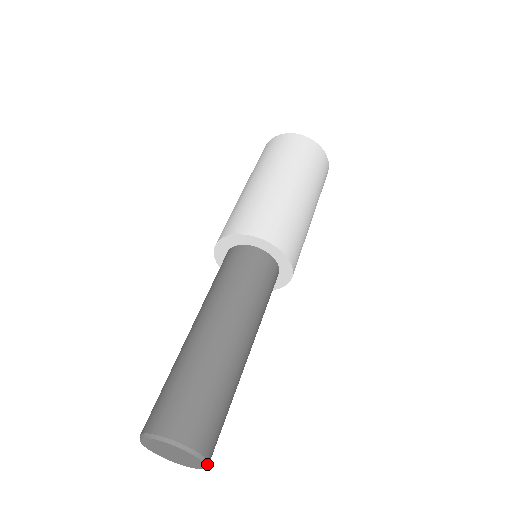
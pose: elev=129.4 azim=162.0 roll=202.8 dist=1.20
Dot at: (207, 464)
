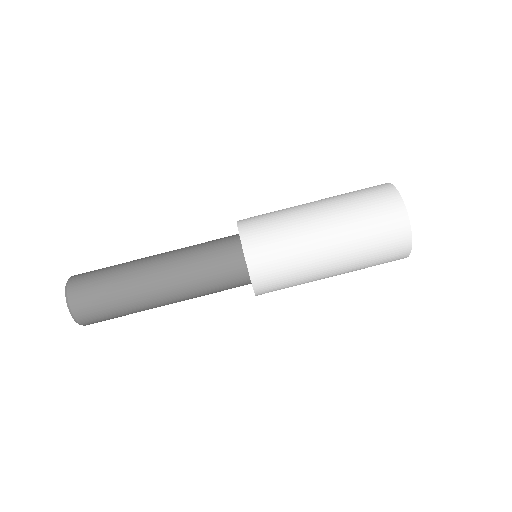
Dot at: (75, 319)
